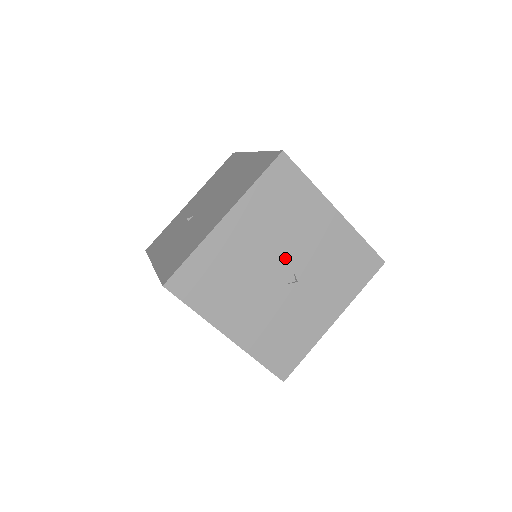
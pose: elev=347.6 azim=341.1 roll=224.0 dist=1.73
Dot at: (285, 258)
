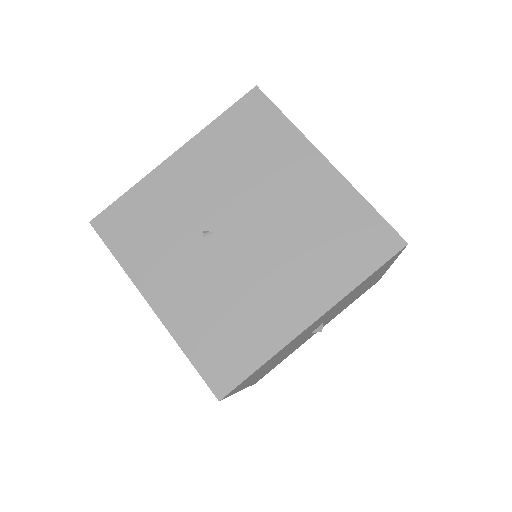
Dot at: (327, 318)
